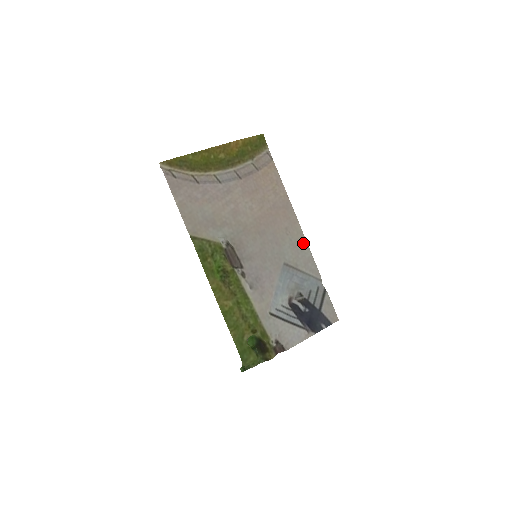
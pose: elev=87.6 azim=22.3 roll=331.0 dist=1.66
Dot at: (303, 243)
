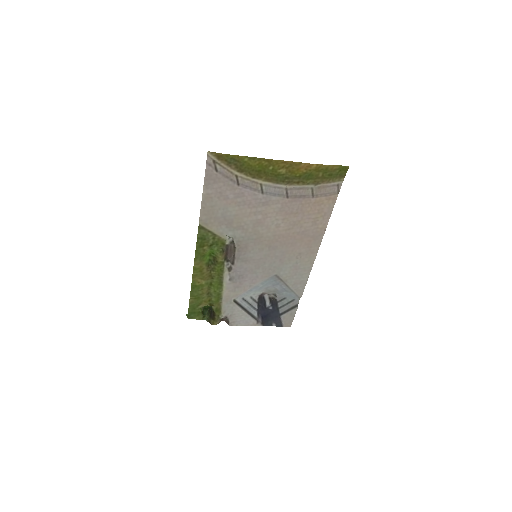
Dot at: (307, 269)
